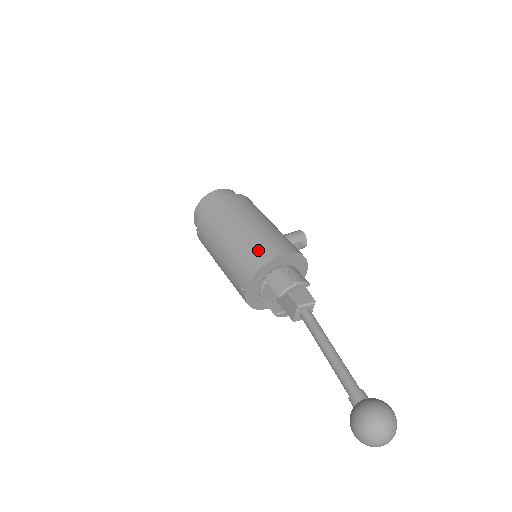
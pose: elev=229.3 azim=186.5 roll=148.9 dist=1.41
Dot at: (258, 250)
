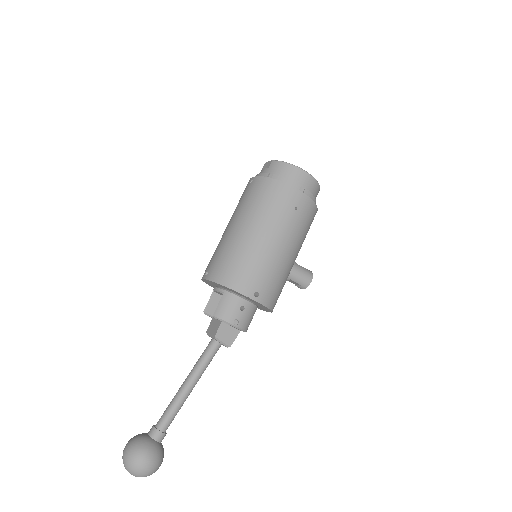
Dot at: (246, 273)
